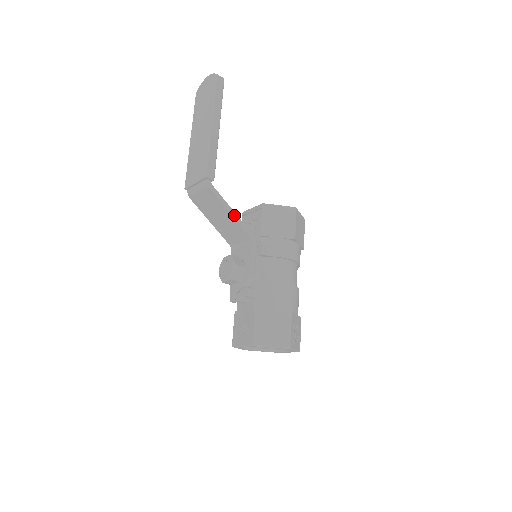
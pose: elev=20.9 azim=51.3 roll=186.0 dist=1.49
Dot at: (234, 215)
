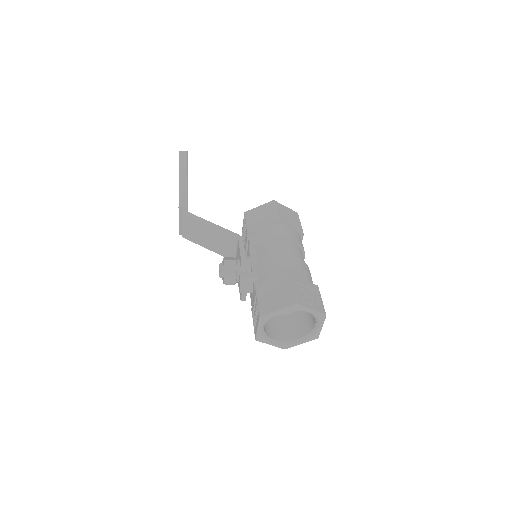
Dot at: (214, 226)
